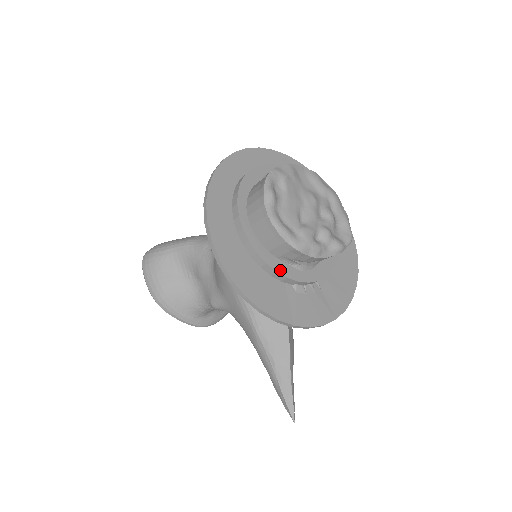
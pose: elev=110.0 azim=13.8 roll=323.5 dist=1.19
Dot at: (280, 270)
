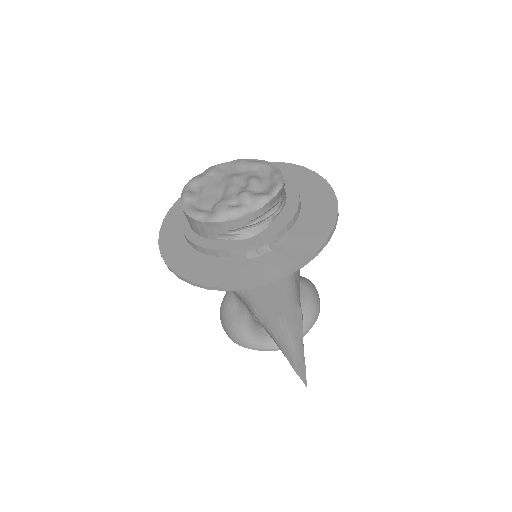
Dot at: (220, 248)
